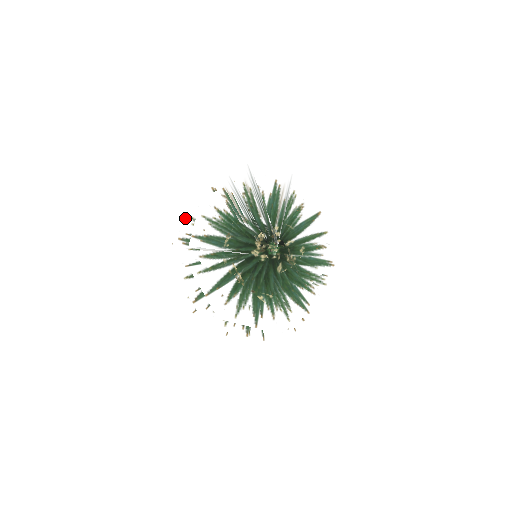
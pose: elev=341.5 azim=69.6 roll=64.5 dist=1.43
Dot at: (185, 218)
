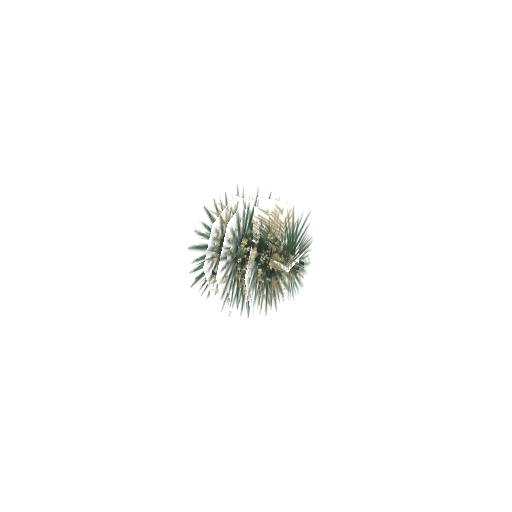
Dot at: (236, 241)
